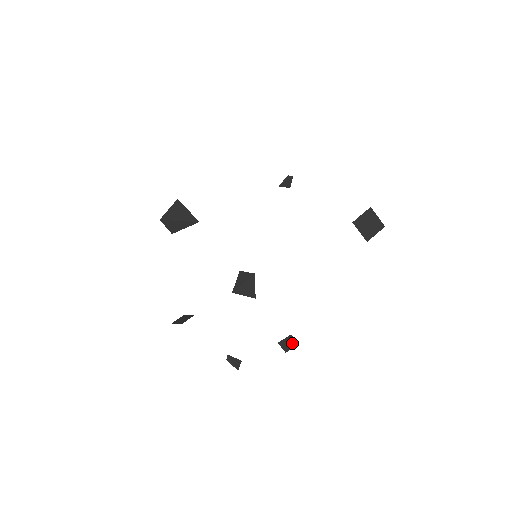
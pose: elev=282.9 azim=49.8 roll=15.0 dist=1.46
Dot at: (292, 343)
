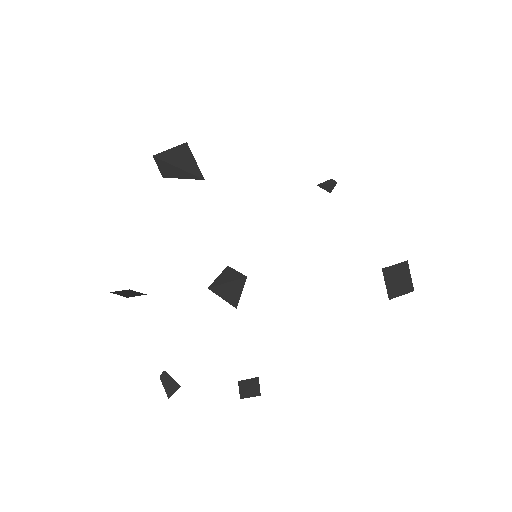
Dot at: (254, 389)
